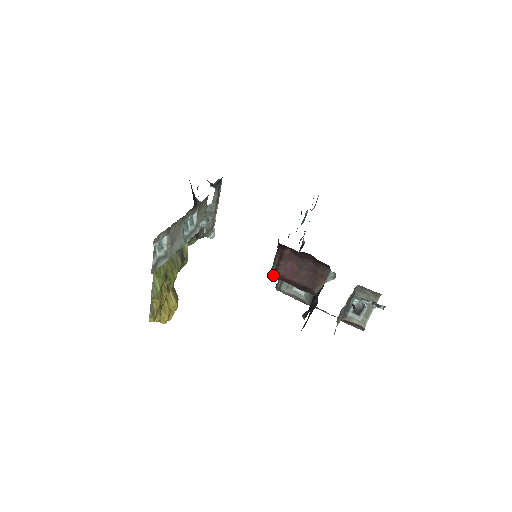
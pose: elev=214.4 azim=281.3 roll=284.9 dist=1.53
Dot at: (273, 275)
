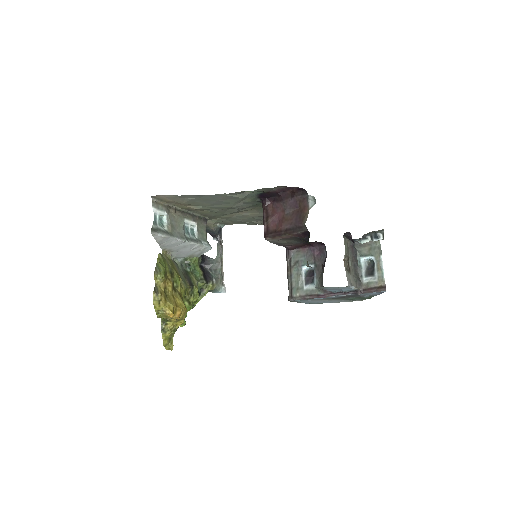
Dot at: (266, 236)
